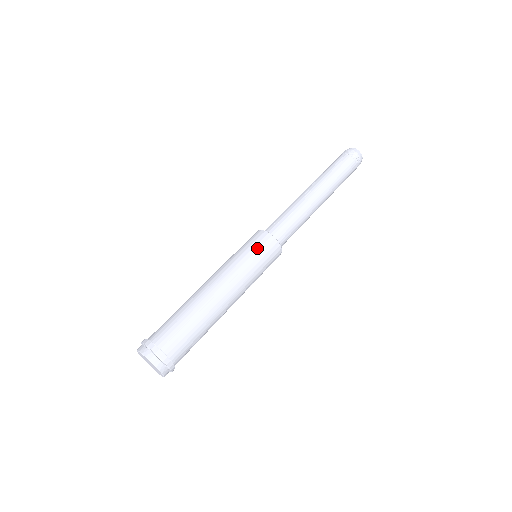
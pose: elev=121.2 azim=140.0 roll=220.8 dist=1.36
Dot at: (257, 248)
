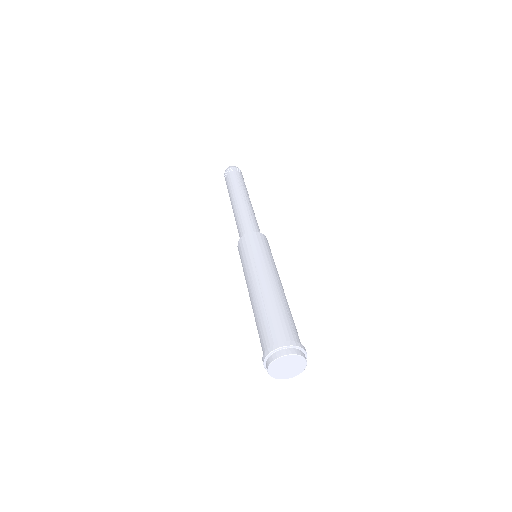
Dot at: (265, 245)
